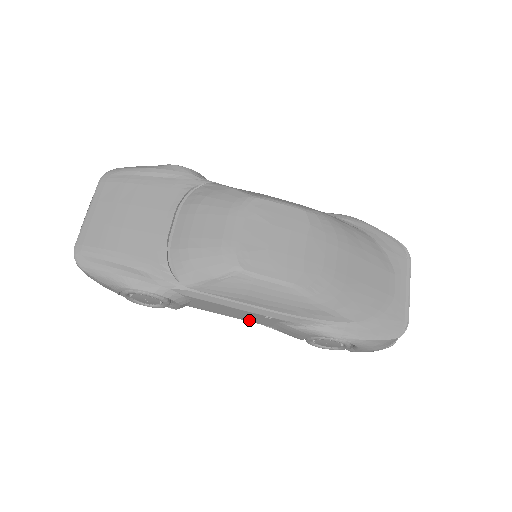
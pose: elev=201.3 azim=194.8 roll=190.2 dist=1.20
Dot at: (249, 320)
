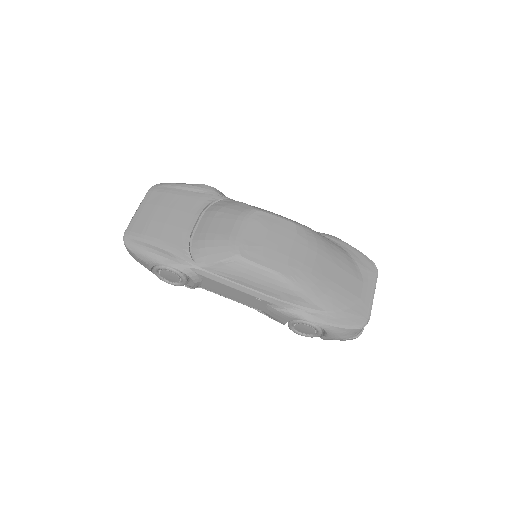
Dot at: (245, 303)
